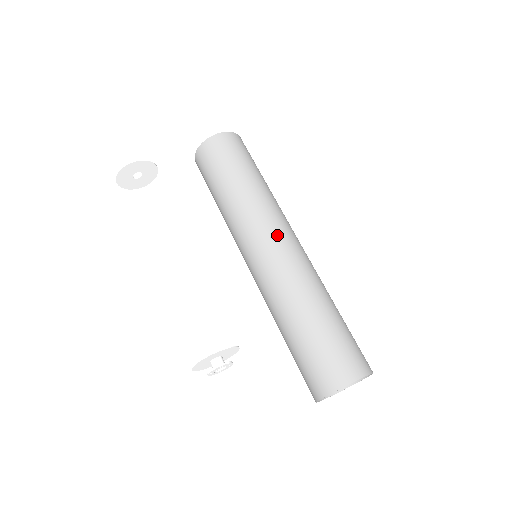
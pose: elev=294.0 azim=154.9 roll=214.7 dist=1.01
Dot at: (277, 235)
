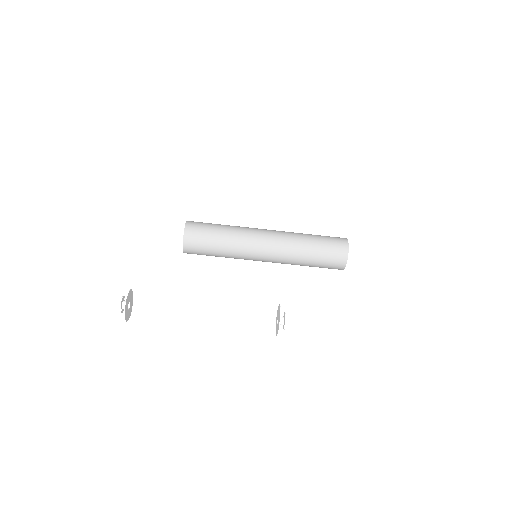
Dot at: (263, 235)
